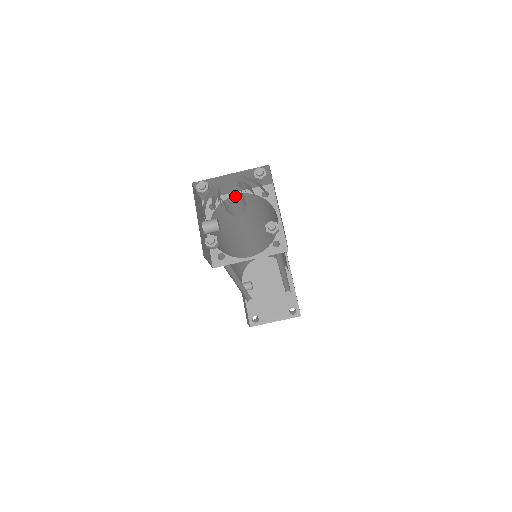
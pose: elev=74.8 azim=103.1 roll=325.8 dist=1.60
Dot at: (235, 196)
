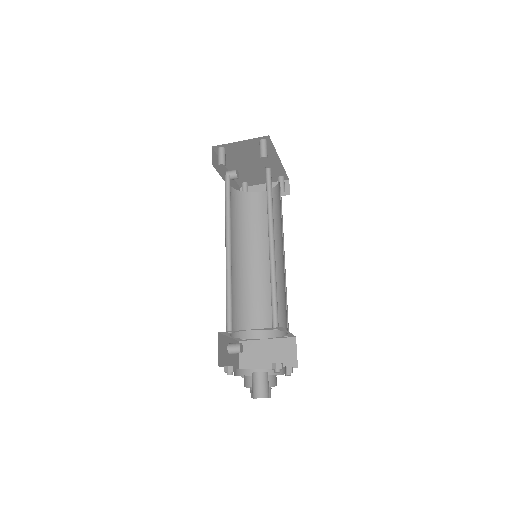
Dot at: occluded
